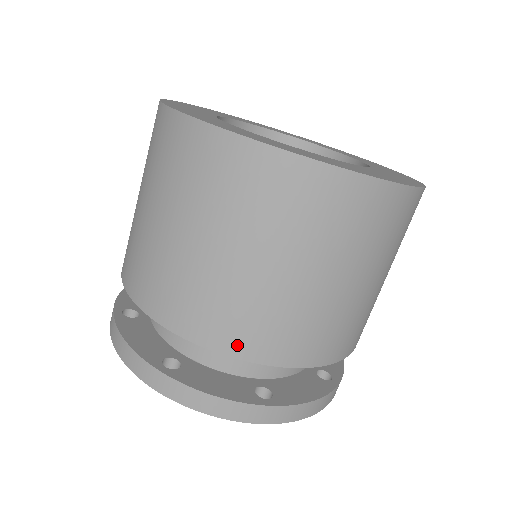
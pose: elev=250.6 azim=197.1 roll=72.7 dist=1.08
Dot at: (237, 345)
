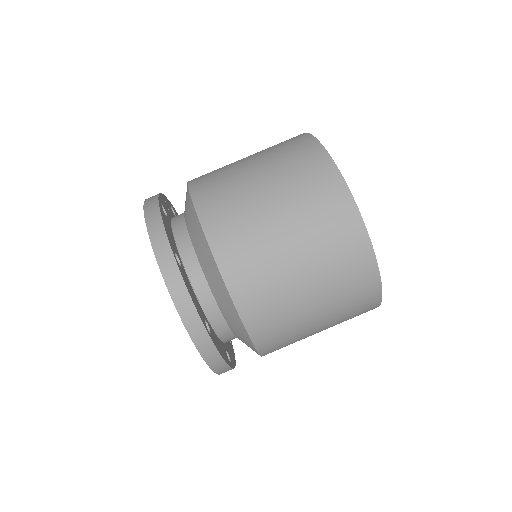
Dot at: (265, 345)
